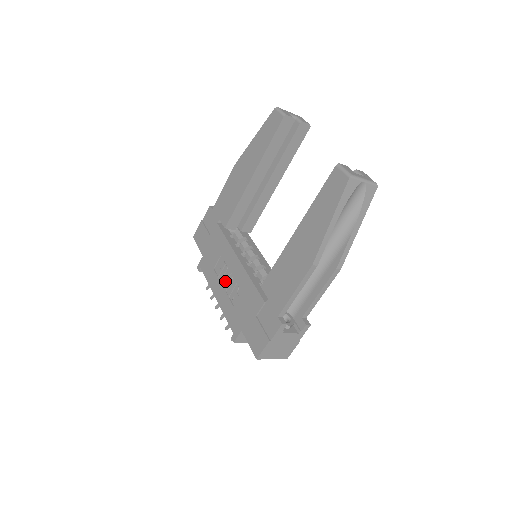
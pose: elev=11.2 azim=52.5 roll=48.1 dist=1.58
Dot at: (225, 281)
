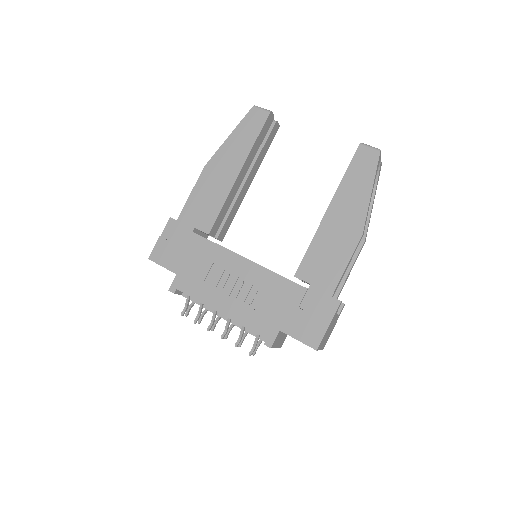
Dot at: (231, 288)
